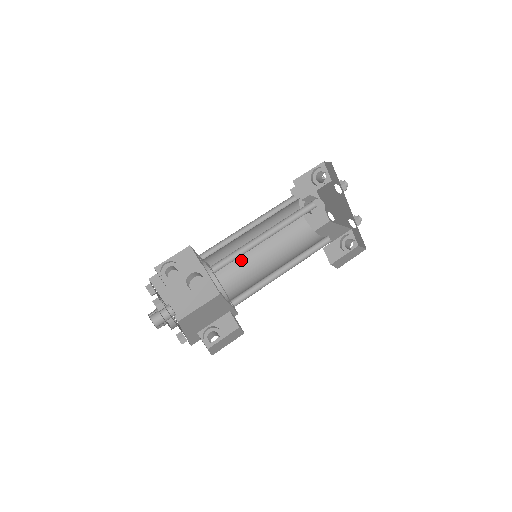
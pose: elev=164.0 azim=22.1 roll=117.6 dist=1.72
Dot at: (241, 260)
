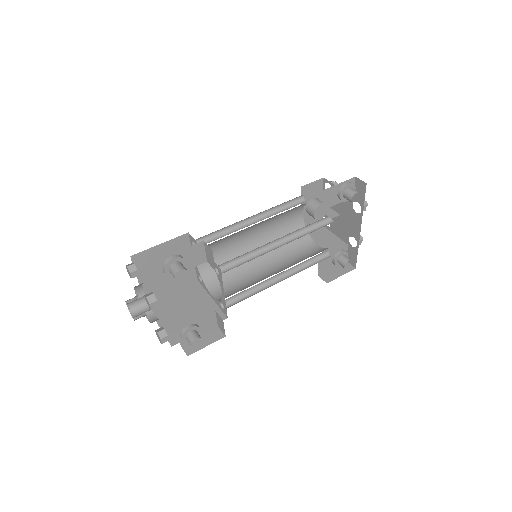
Dot at: (232, 251)
